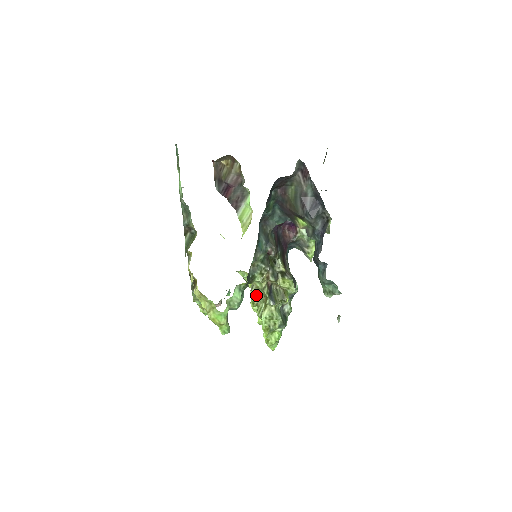
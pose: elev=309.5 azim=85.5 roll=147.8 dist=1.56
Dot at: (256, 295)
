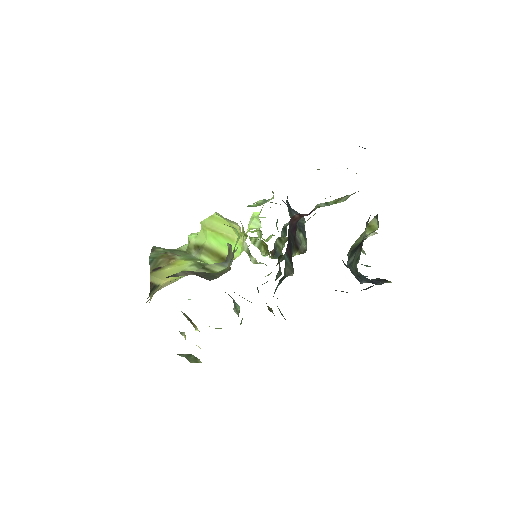
Dot at: (258, 263)
